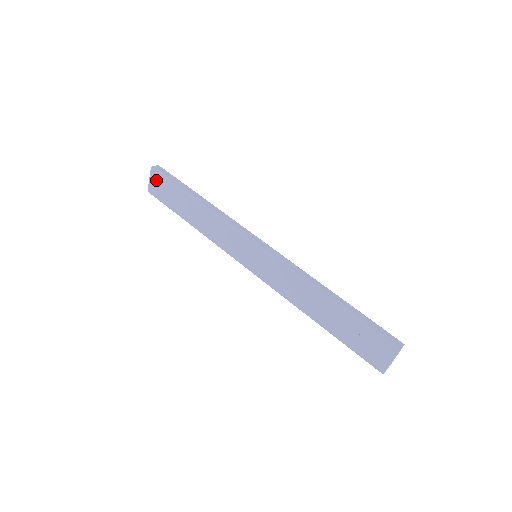
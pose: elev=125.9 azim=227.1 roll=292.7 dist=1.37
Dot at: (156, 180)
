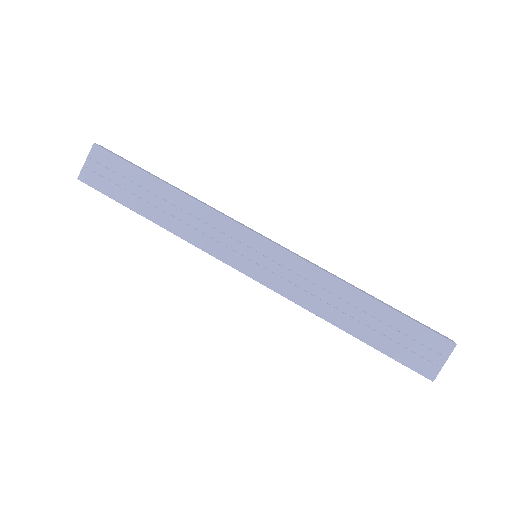
Dot at: (99, 161)
